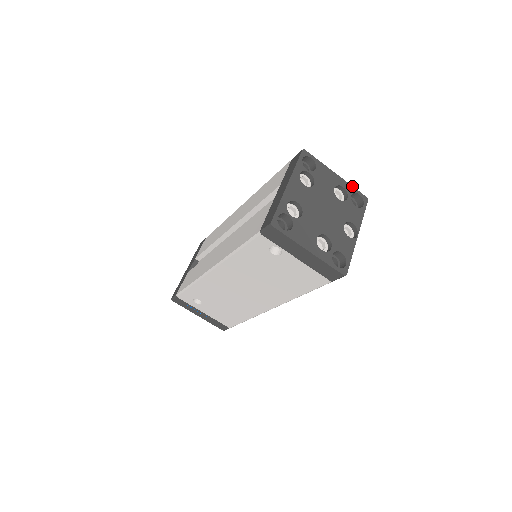
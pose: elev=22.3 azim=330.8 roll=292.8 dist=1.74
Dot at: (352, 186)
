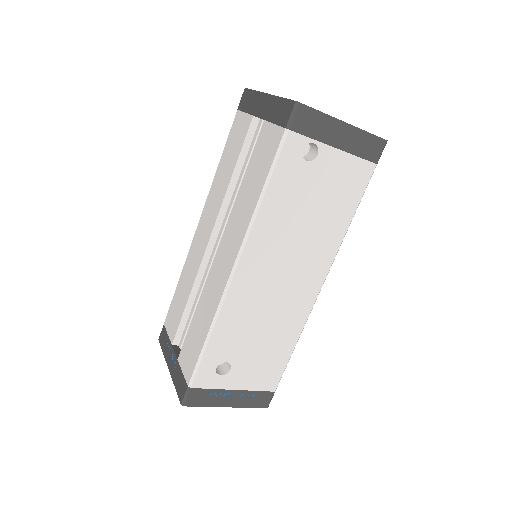
Dot at: occluded
